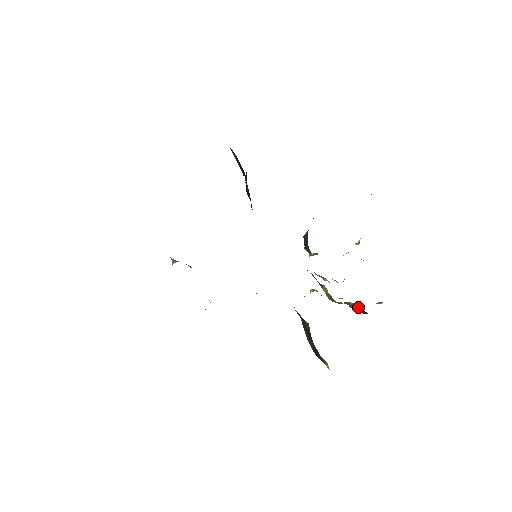
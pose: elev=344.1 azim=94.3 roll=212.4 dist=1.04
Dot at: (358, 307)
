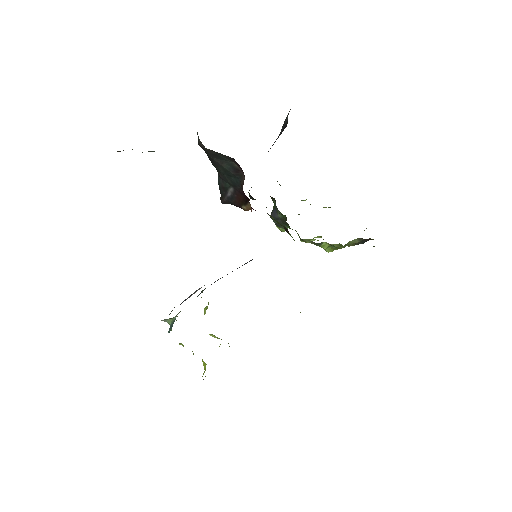
Dot at: (359, 240)
